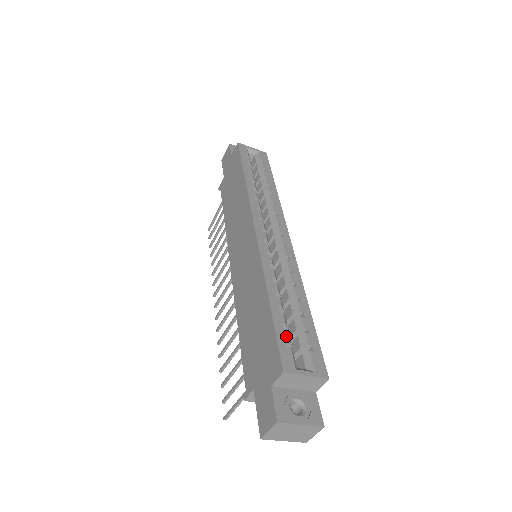
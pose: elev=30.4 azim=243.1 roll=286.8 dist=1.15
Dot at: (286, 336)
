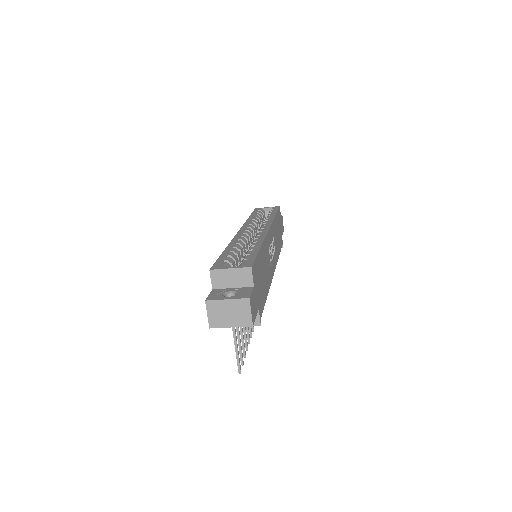
Dot at: (226, 259)
